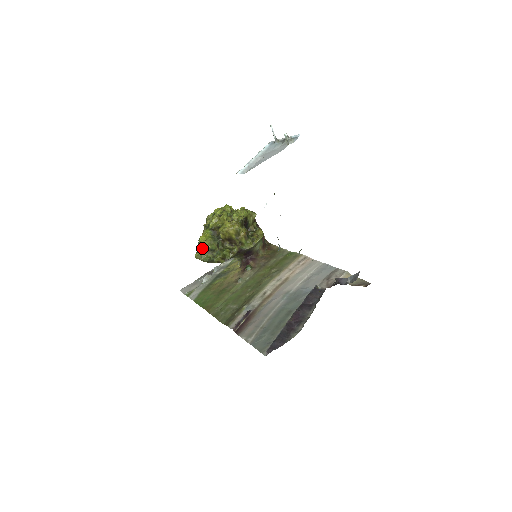
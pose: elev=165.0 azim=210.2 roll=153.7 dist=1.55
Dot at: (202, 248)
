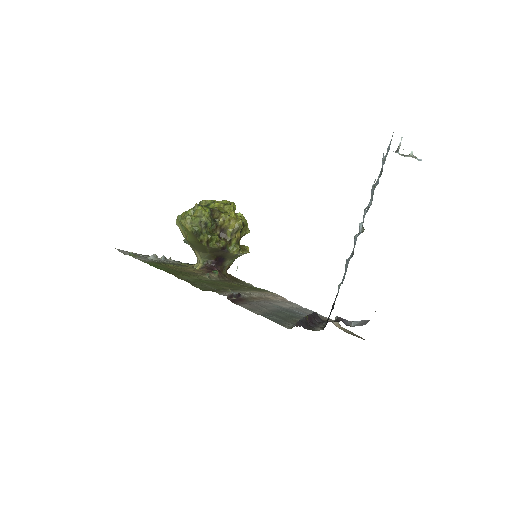
Dot at: (196, 216)
